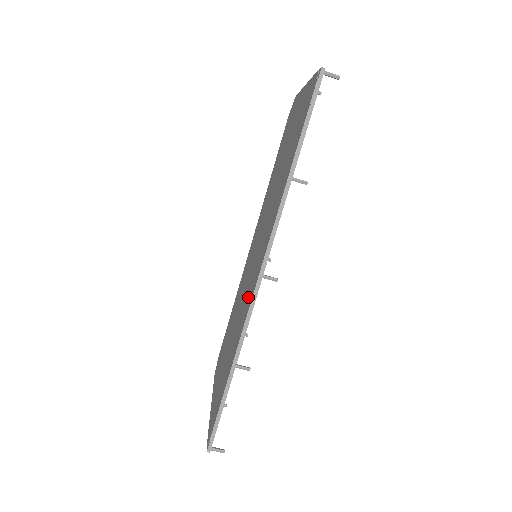
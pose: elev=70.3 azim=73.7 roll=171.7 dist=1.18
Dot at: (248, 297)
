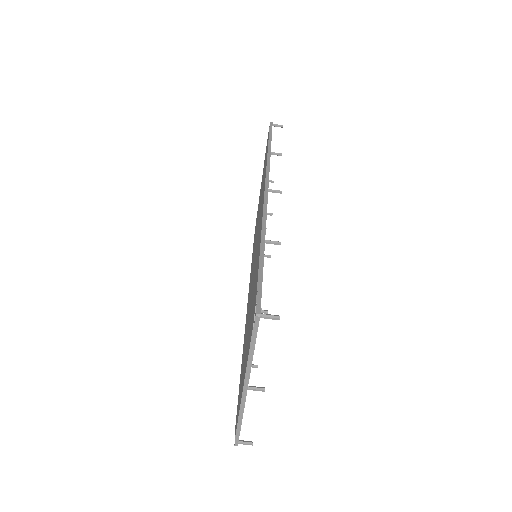
Dot at: occluded
